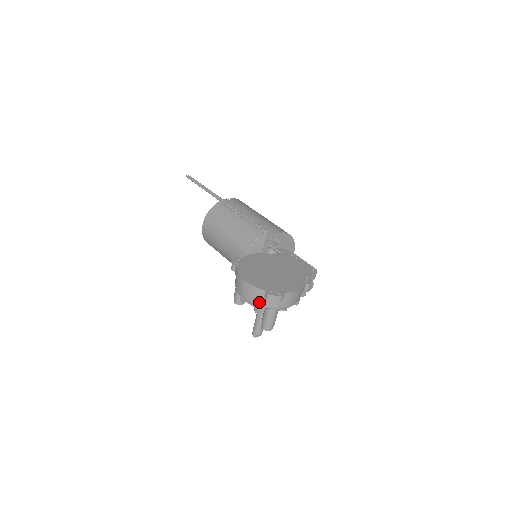
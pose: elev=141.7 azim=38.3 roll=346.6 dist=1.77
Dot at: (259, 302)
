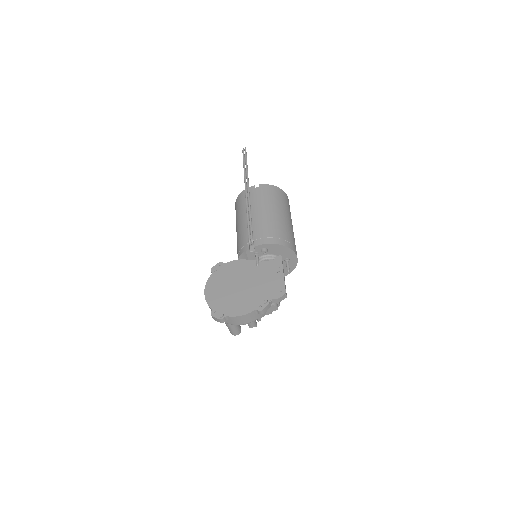
Dot at: occluded
